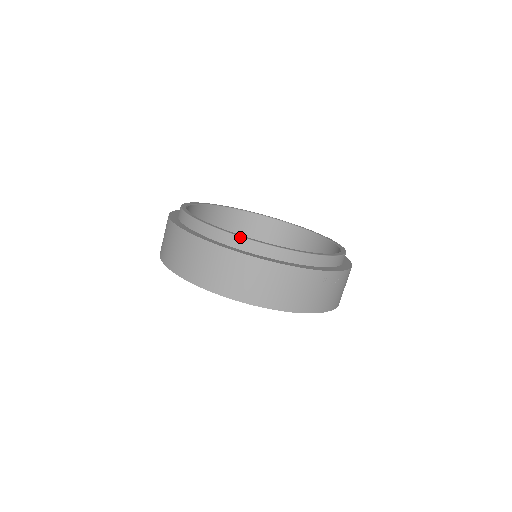
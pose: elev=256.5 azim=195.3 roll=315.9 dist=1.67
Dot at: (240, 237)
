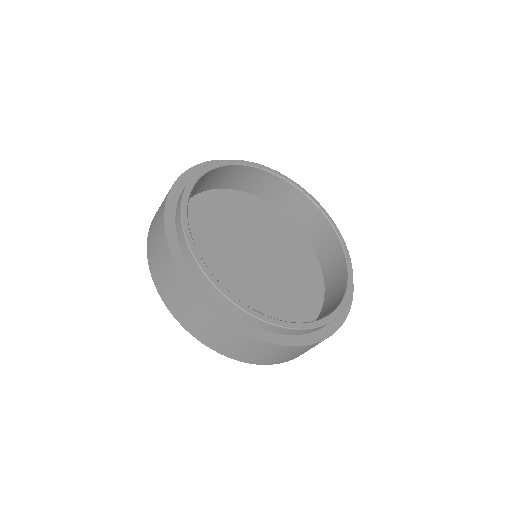
Dot at: (310, 329)
